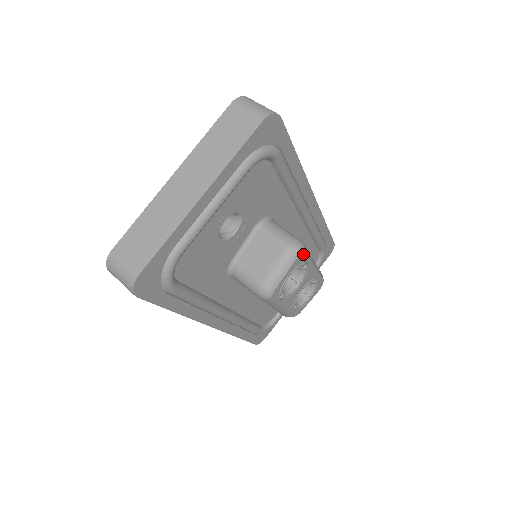
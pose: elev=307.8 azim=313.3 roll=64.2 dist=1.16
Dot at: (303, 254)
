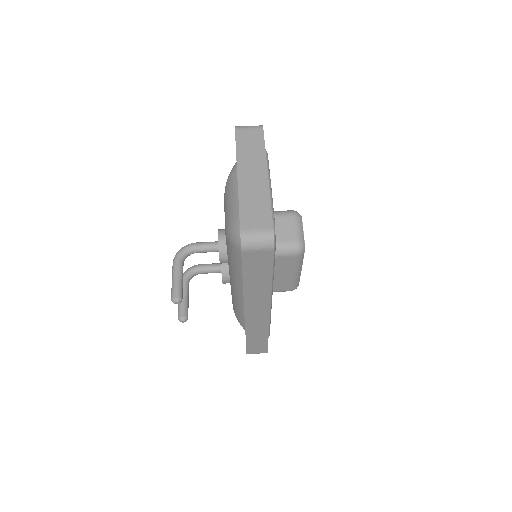
Dot at: occluded
